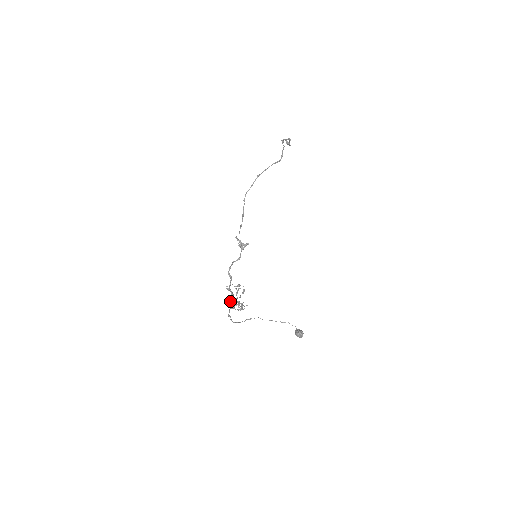
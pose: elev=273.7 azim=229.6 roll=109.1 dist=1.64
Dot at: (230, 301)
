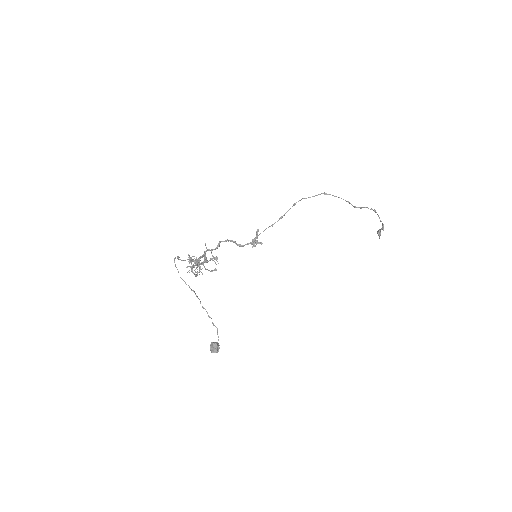
Dot at: (194, 256)
